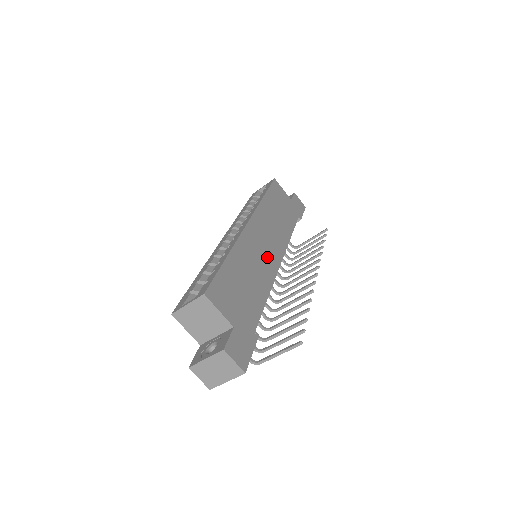
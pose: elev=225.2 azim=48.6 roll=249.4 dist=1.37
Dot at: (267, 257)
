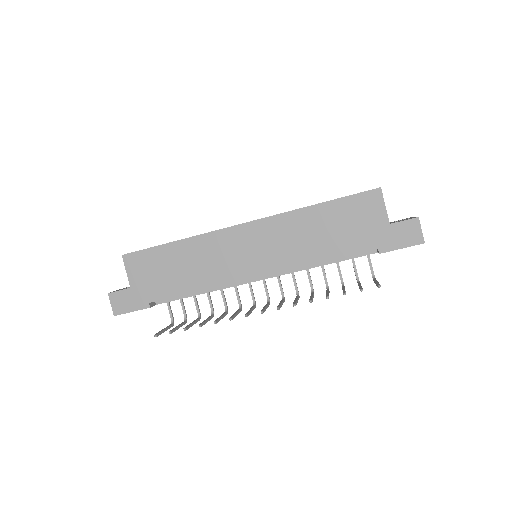
Dot at: (236, 263)
